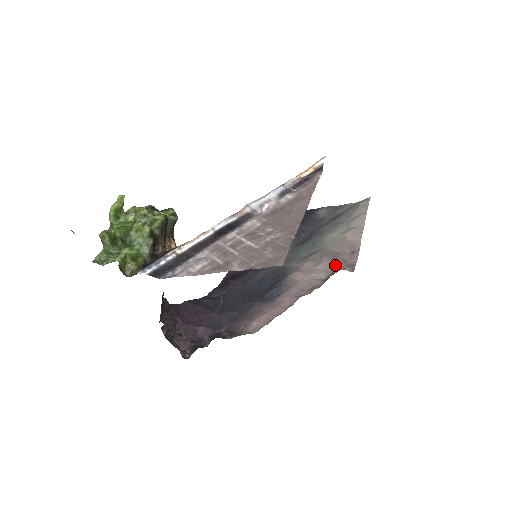
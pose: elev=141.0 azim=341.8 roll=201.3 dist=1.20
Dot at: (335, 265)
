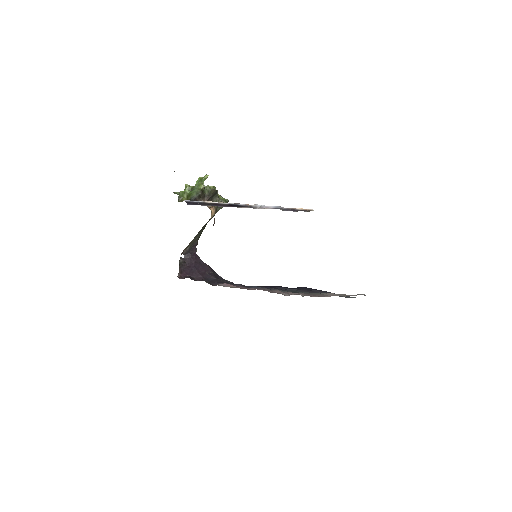
Dot at: occluded
